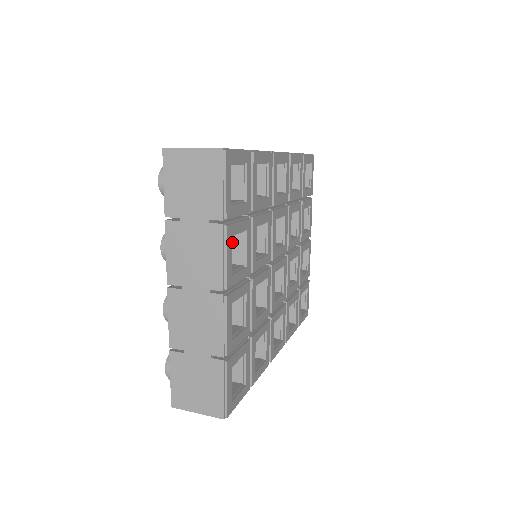
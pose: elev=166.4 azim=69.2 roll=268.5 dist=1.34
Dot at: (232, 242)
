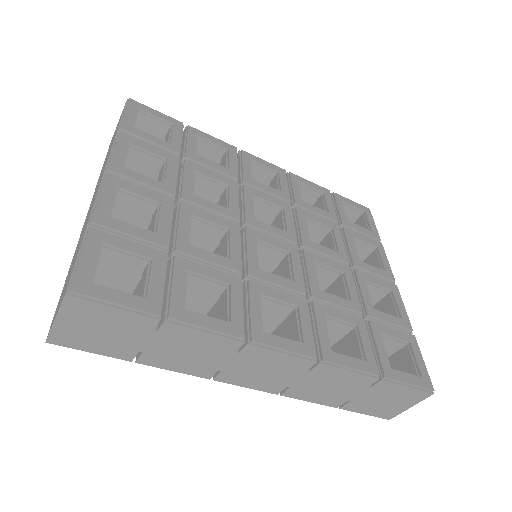
Dot at: (159, 178)
